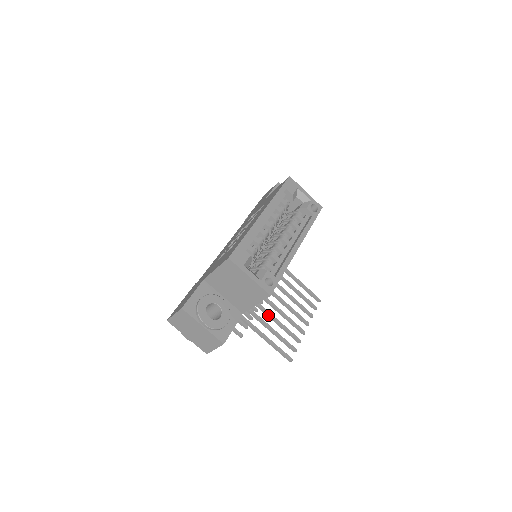
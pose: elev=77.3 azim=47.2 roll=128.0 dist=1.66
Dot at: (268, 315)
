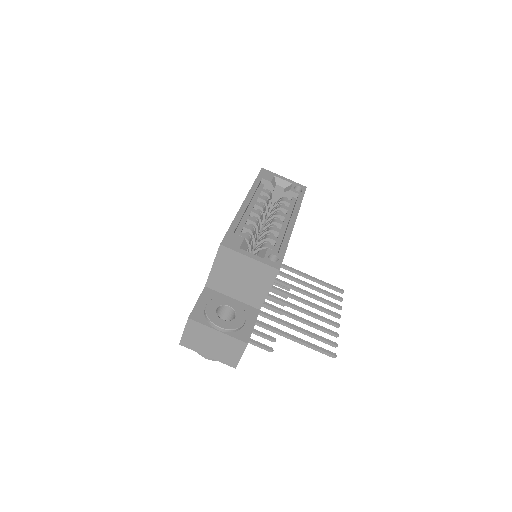
Dot at: (292, 317)
